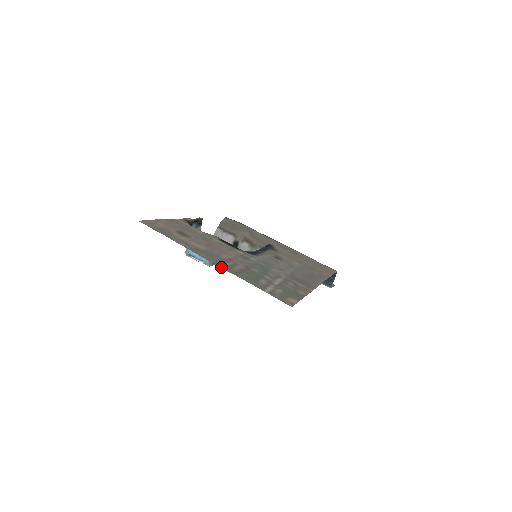
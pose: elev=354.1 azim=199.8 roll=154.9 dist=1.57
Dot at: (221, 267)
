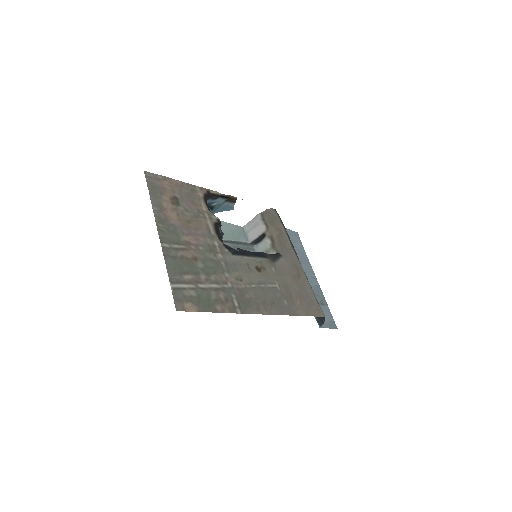
Dot at: (161, 244)
